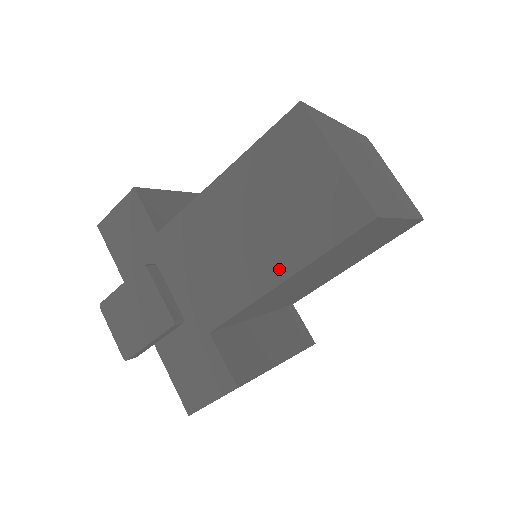
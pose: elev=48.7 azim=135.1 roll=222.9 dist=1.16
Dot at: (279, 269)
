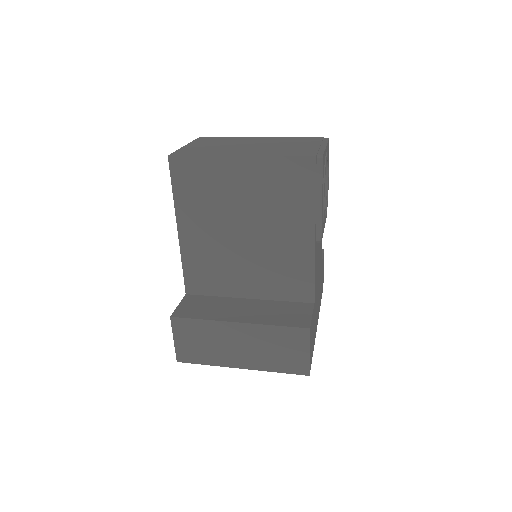
Dot at: occluded
